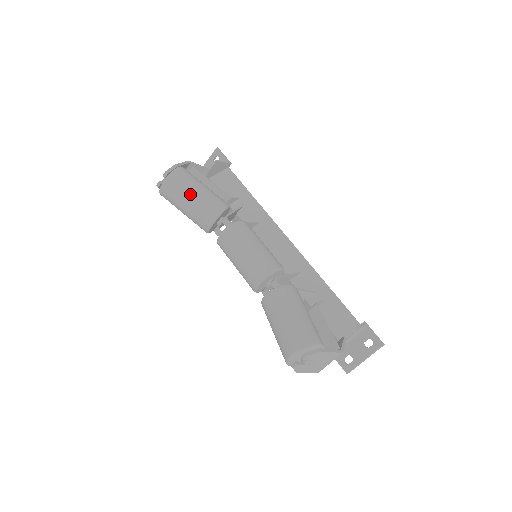
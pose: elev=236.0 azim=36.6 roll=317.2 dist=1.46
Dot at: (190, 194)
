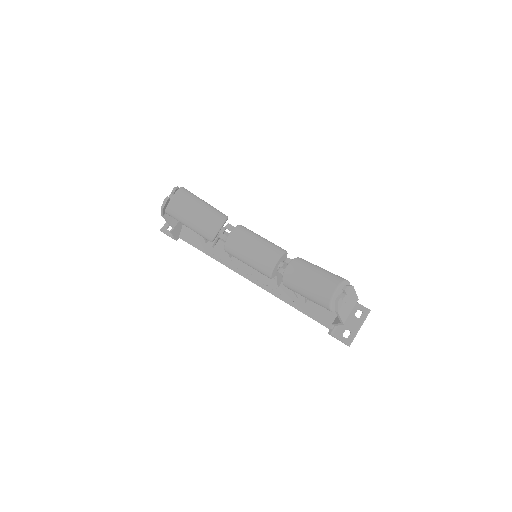
Dot at: (200, 203)
